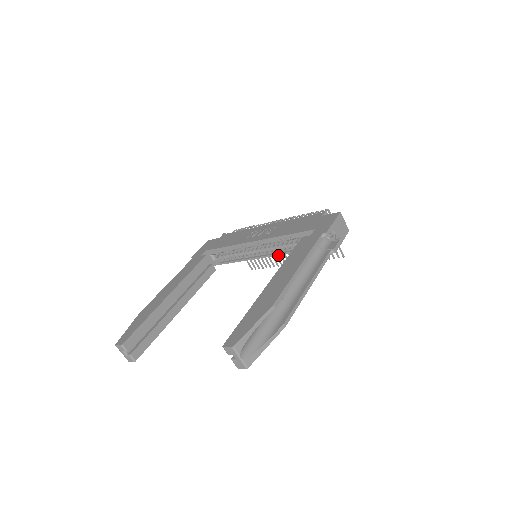
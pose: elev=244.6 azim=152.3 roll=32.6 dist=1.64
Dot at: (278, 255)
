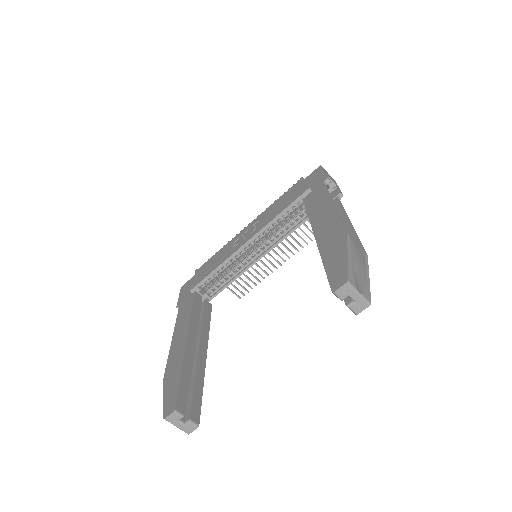
Dot at: occluded
